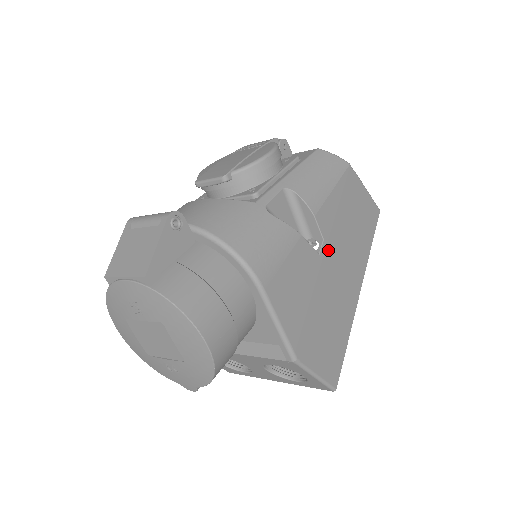
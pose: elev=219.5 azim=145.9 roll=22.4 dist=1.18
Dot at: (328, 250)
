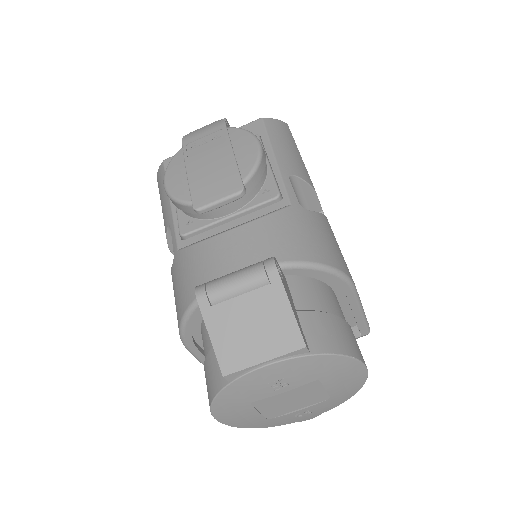
Dot at: occluded
